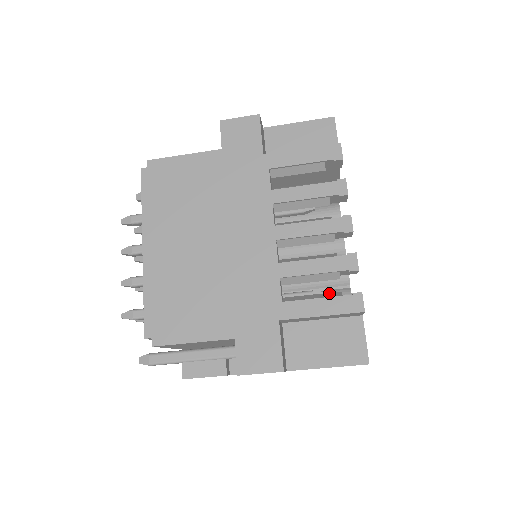
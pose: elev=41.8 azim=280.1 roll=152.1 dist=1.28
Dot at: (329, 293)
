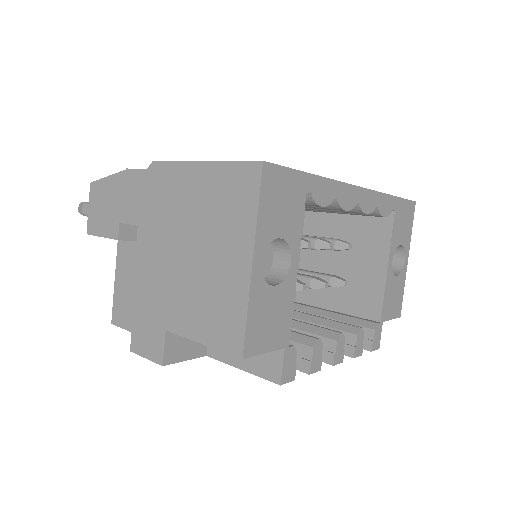
Dot at: occluded
